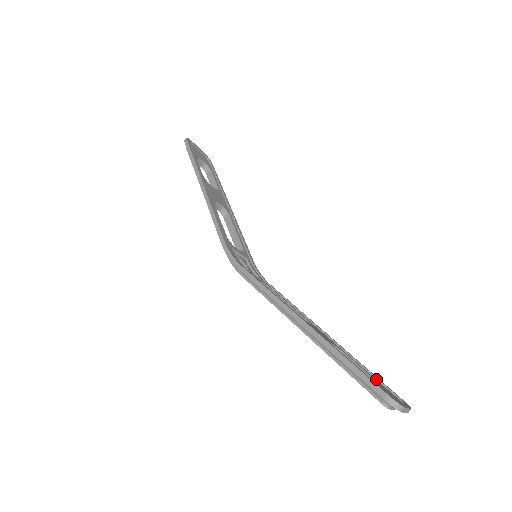
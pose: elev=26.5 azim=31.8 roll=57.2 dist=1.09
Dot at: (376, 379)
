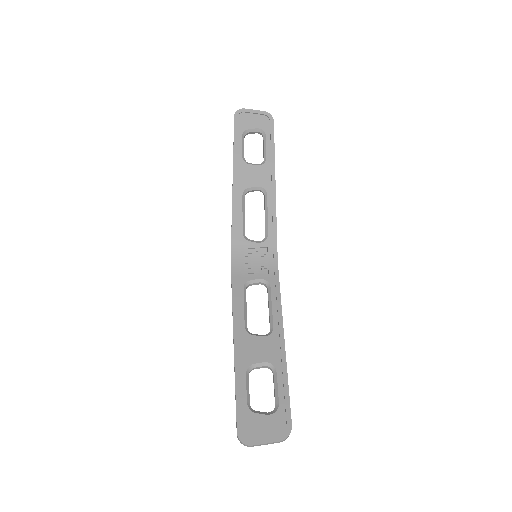
Dot at: (284, 402)
